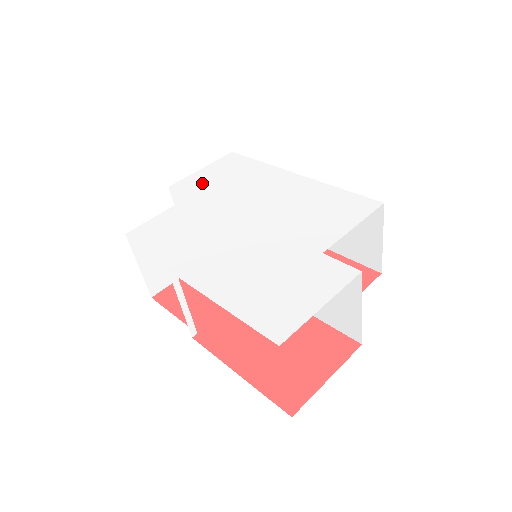
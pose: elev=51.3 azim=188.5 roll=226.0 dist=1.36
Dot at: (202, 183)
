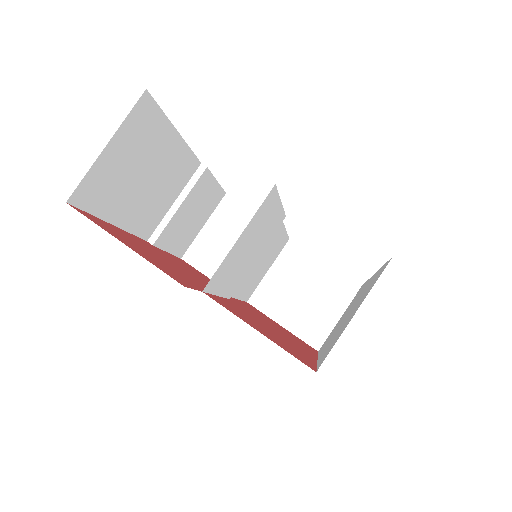
Dot at: occluded
